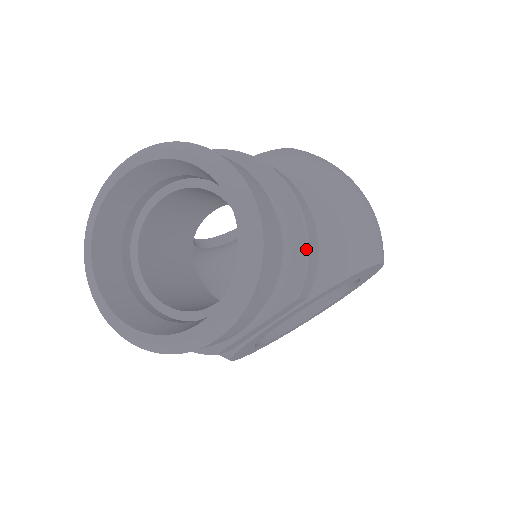
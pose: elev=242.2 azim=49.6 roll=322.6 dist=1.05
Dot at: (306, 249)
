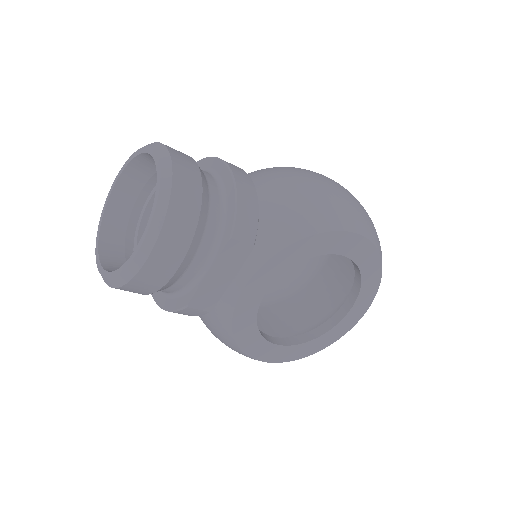
Dot at: (235, 199)
